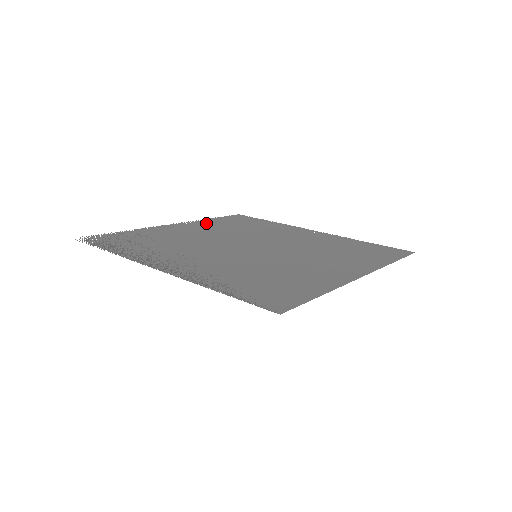
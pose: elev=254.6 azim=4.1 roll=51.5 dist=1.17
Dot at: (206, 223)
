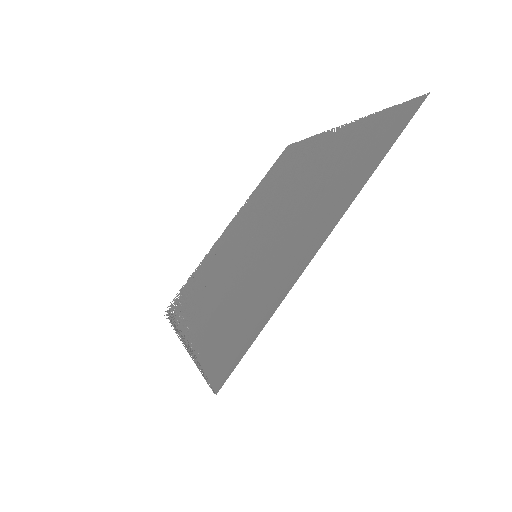
Dot at: (252, 200)
